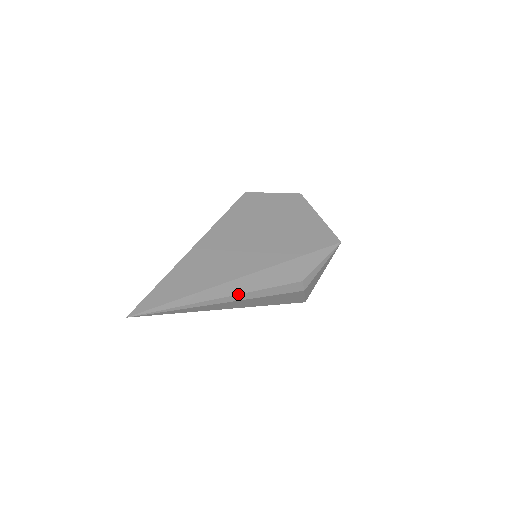
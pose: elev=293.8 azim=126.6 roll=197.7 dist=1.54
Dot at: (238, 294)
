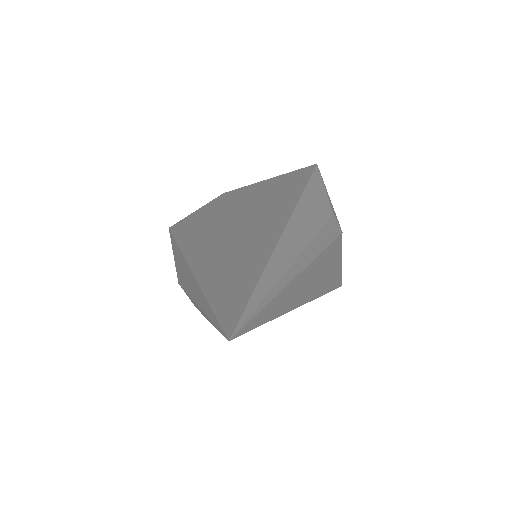
Dot at: (306, 247)
